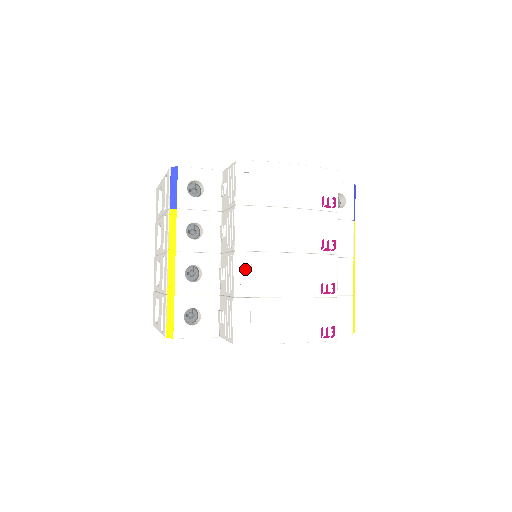
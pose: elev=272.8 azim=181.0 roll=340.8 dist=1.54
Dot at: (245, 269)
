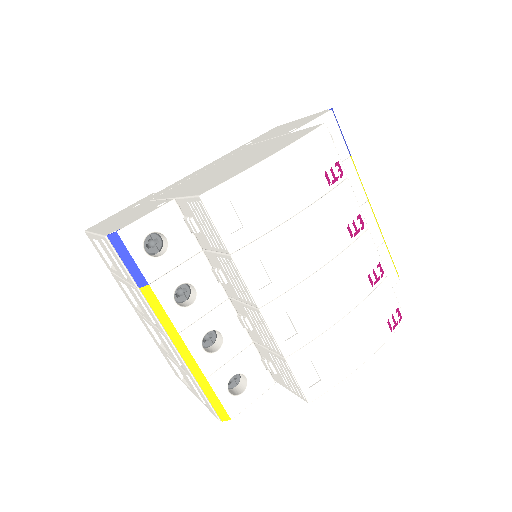
Dot at: (281, 321)
